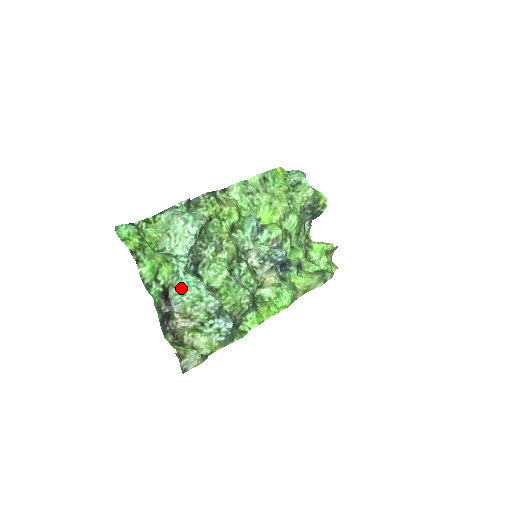
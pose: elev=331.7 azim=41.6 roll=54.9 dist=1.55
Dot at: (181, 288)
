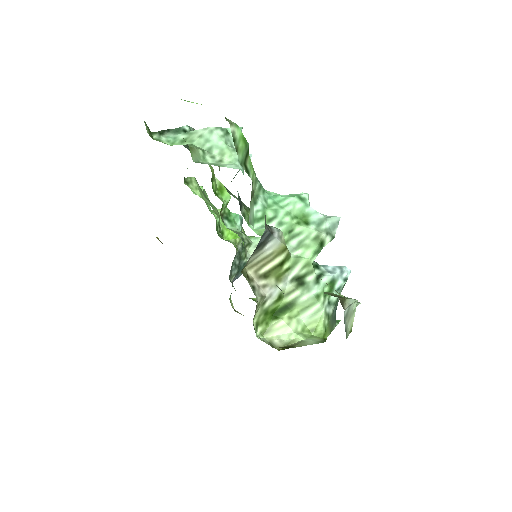
Dot at: (265, 206)
